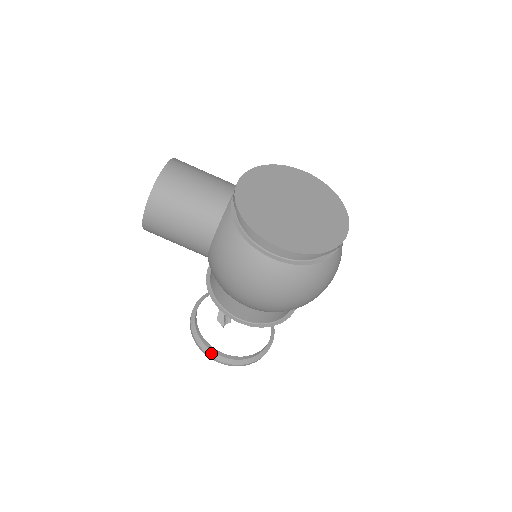
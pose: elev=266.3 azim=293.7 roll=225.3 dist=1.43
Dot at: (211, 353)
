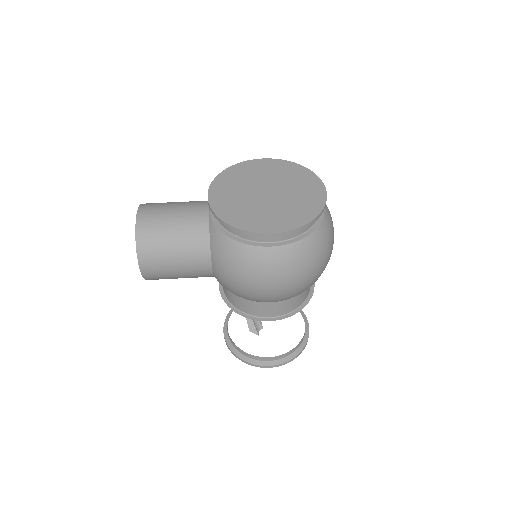
Dot at: (259, 363)
